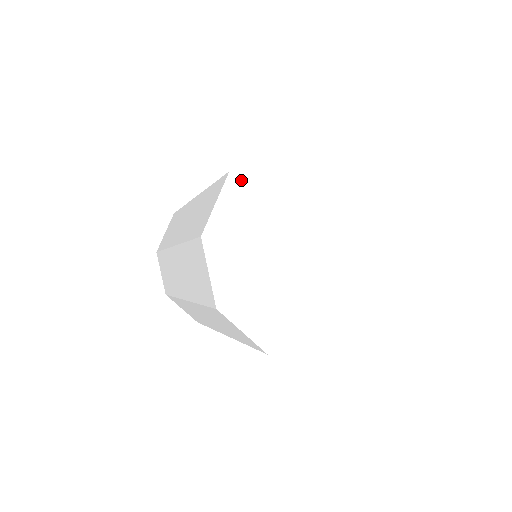
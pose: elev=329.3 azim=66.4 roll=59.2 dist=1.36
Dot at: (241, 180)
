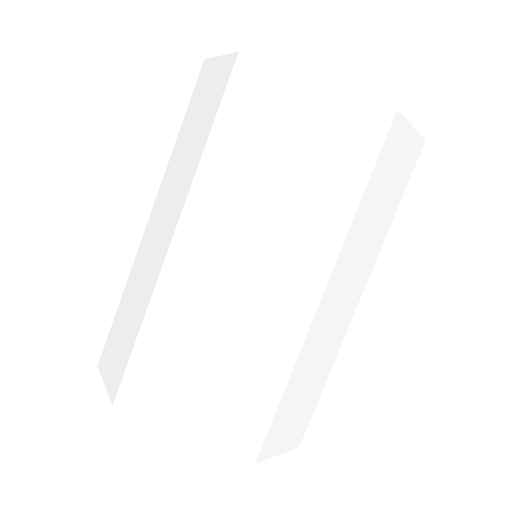
Dot at: occluded
